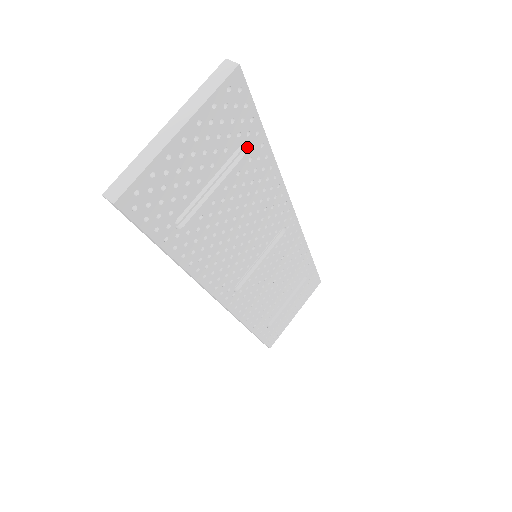
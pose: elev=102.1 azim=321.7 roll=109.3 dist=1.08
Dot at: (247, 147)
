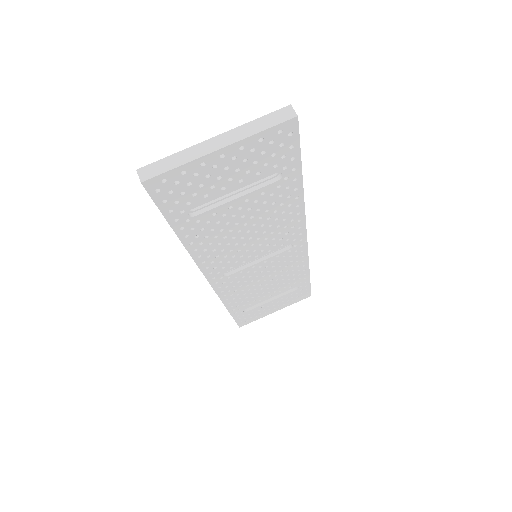
Dot at: (280, 176)
